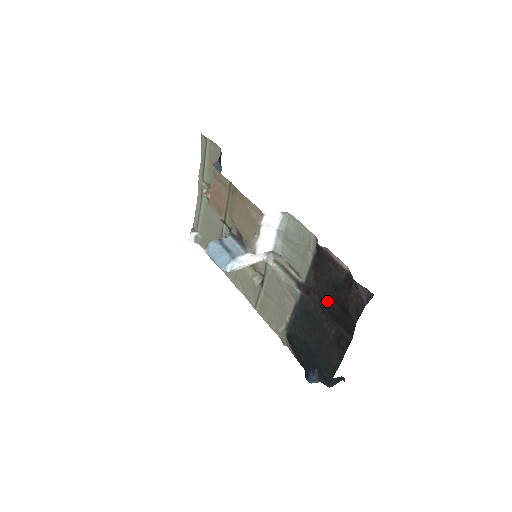
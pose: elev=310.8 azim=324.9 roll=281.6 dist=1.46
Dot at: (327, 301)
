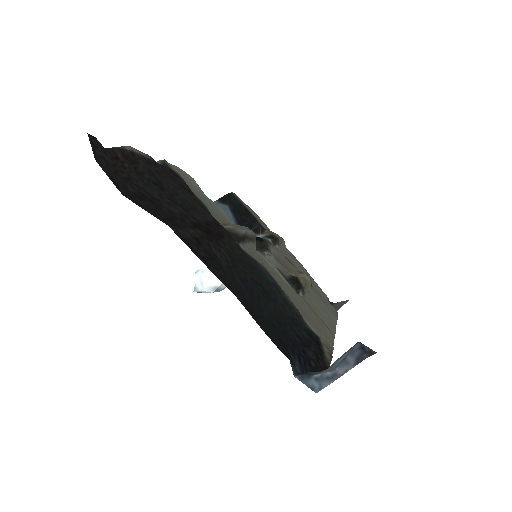
Dot at: (200, 217)
